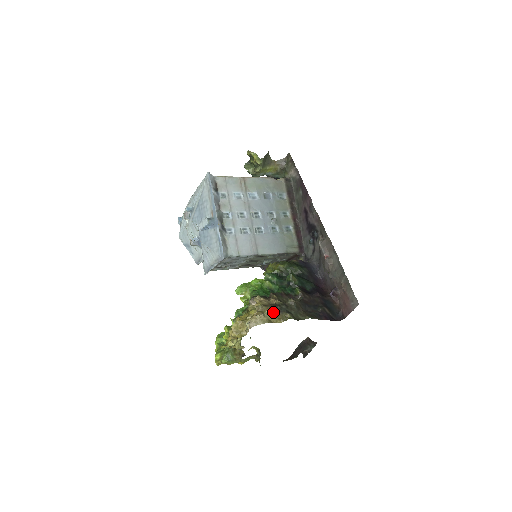
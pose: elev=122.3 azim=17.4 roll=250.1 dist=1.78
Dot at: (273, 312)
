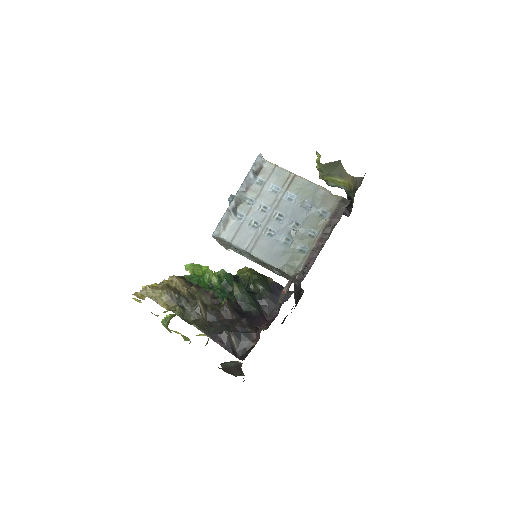
Dot at: (165, 295)
